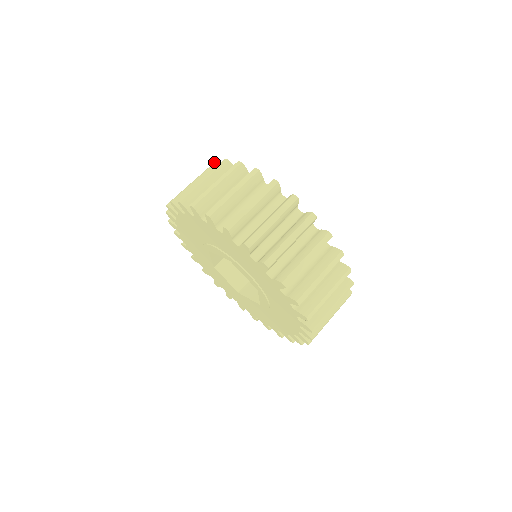
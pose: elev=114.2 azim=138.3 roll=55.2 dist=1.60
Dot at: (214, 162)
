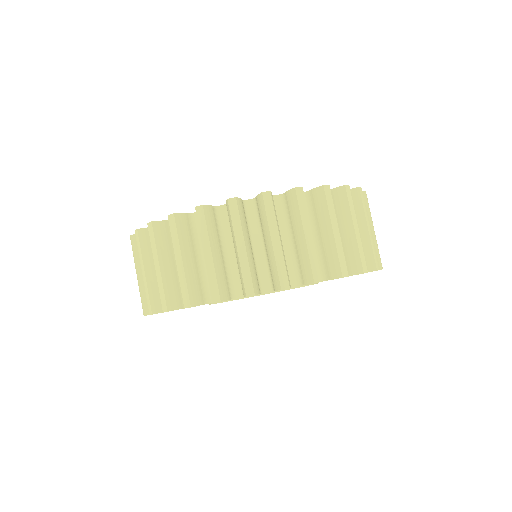
Dot at: occluded
